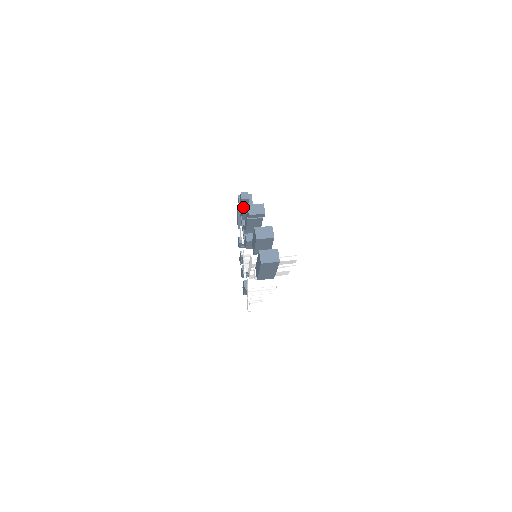
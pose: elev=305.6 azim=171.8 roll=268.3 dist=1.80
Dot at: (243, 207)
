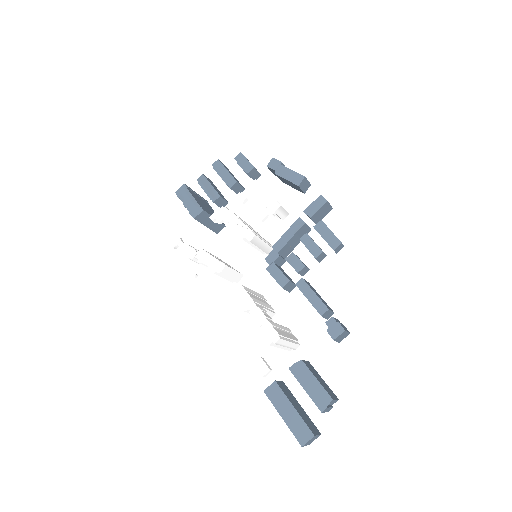
Dot at: (323, 253)
